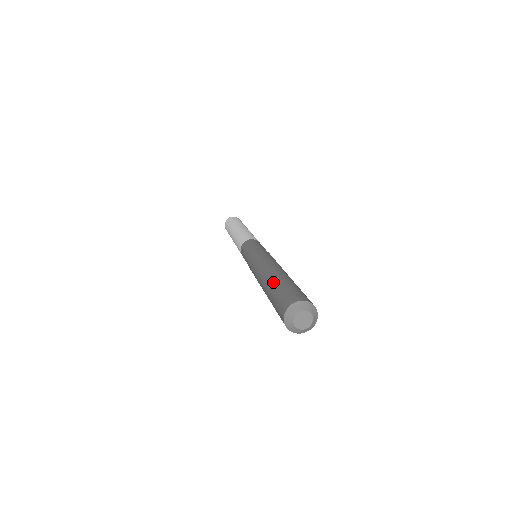
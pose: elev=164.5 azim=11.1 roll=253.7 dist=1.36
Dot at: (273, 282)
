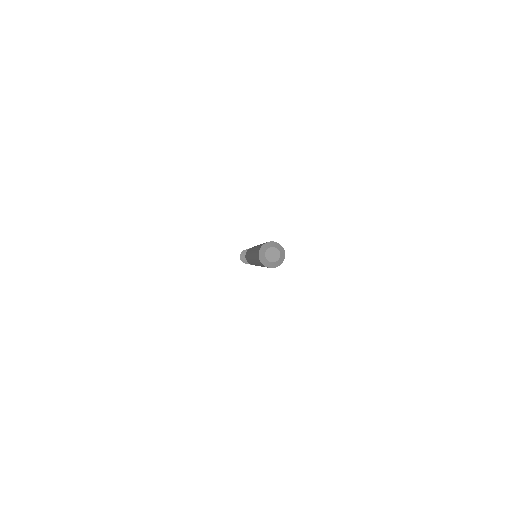
Dot at: (253, 256)
